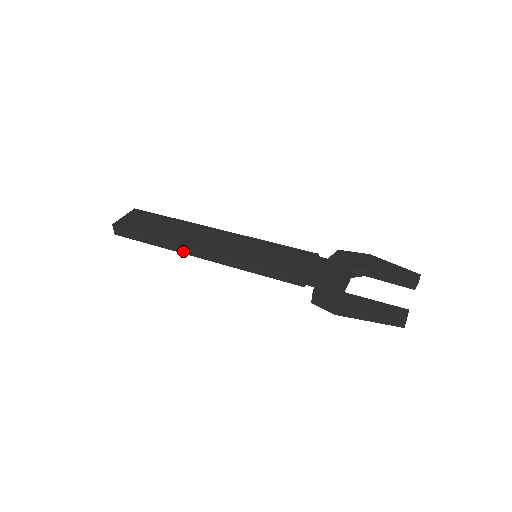
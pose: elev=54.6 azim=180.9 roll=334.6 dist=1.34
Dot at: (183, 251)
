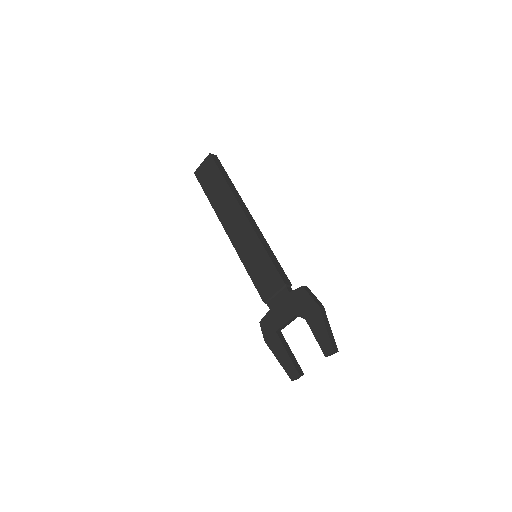
Dot at: occluded
